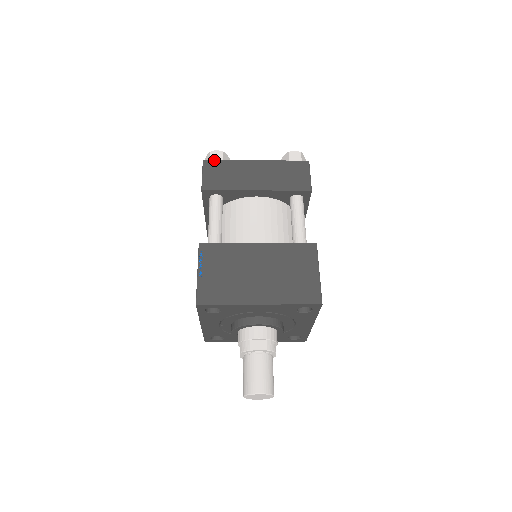
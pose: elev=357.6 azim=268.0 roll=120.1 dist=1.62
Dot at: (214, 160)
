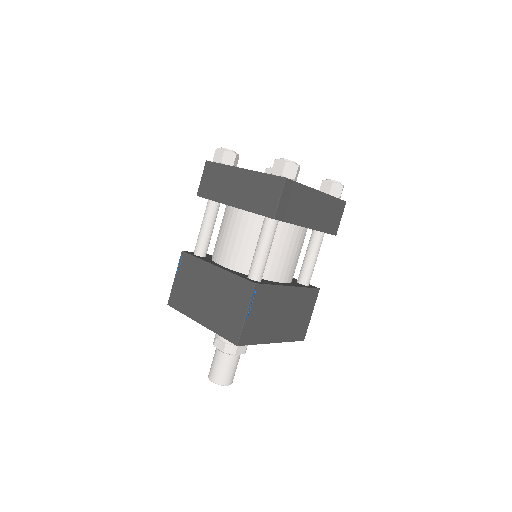
Dot at: (213, 162)
